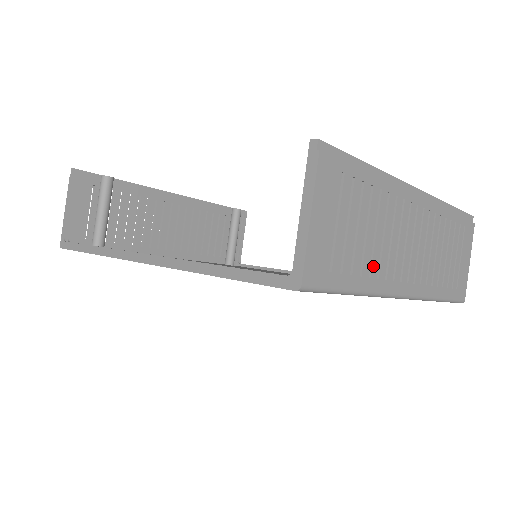
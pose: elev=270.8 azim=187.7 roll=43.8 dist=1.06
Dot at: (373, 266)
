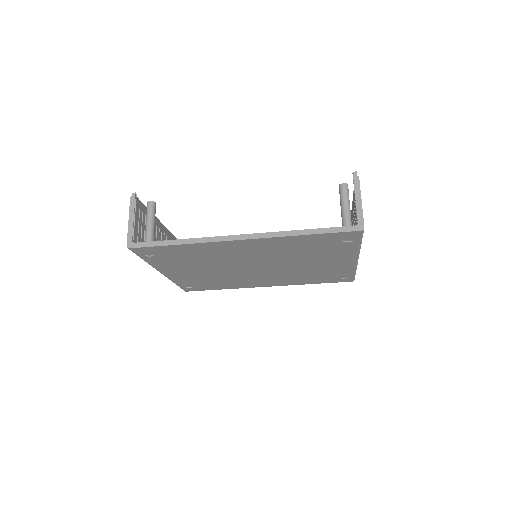
Dot at: occluded
